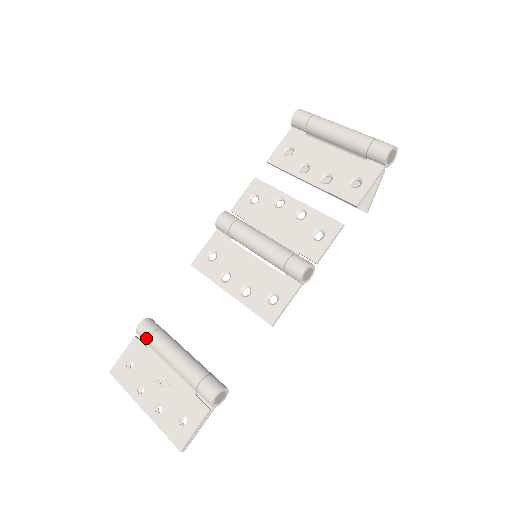
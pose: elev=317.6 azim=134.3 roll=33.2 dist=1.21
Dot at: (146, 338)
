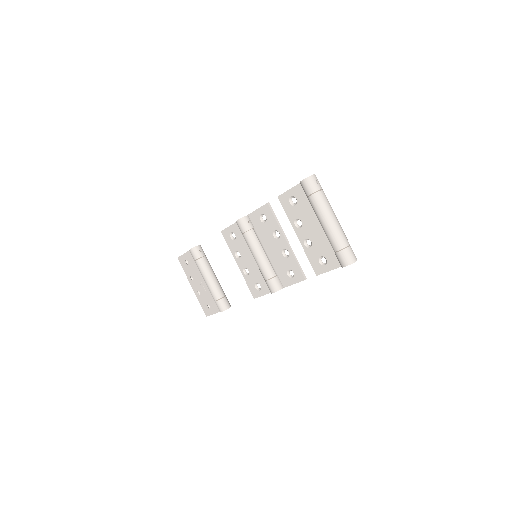
Dot at: (194, 259)
